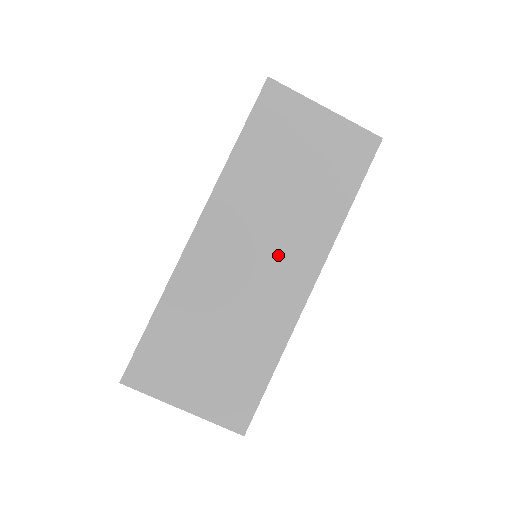
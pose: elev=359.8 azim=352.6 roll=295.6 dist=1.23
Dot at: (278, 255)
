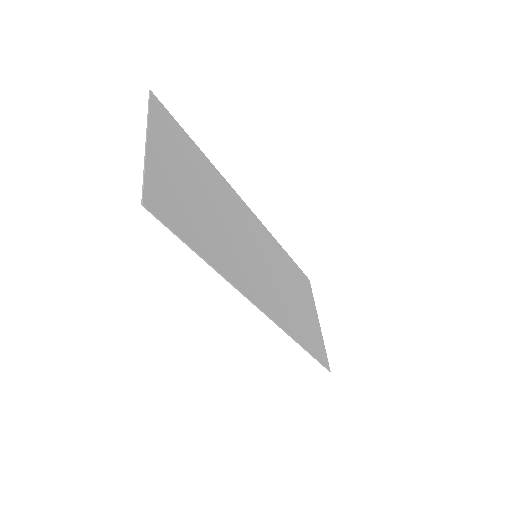
Dot at: (264, 277)
